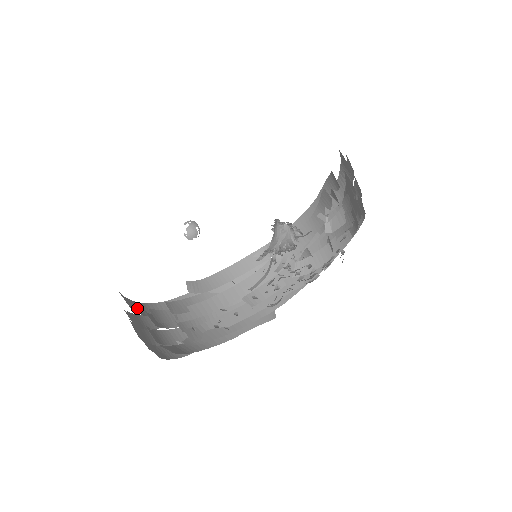
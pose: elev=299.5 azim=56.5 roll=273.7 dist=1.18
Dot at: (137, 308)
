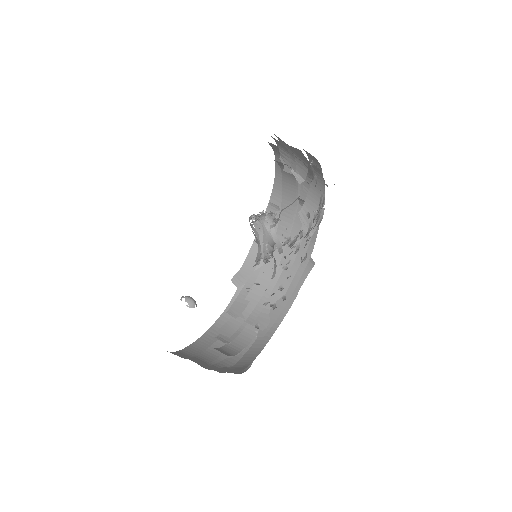
Dot at: (209, 339)
